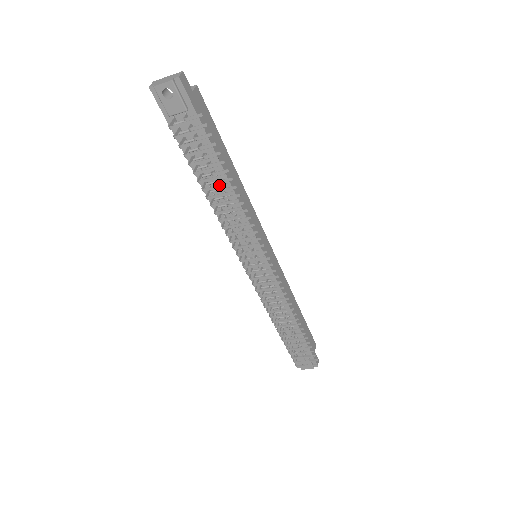
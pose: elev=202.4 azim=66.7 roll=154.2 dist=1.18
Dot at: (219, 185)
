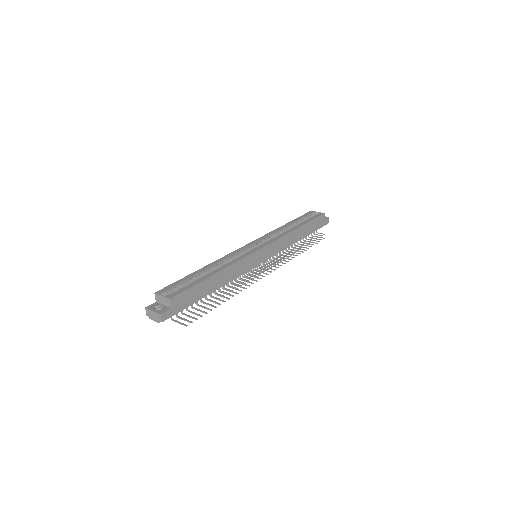
Dot at: occluded
